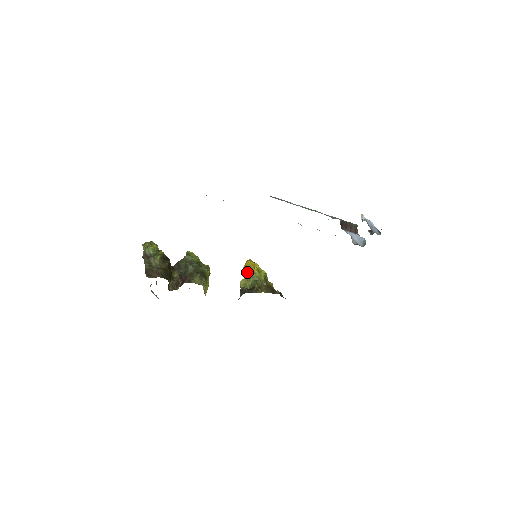
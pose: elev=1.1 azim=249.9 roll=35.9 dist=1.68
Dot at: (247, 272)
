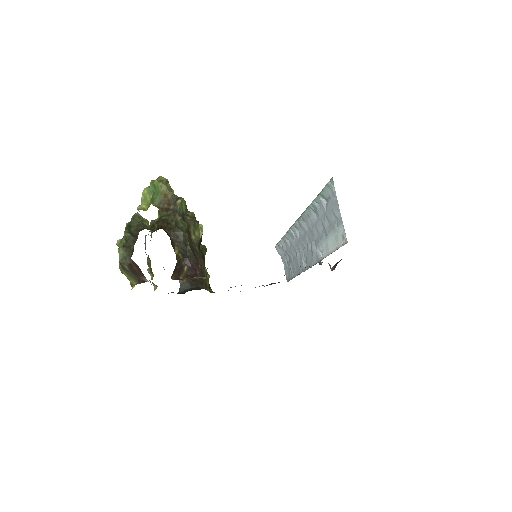
Dot at: occluded
